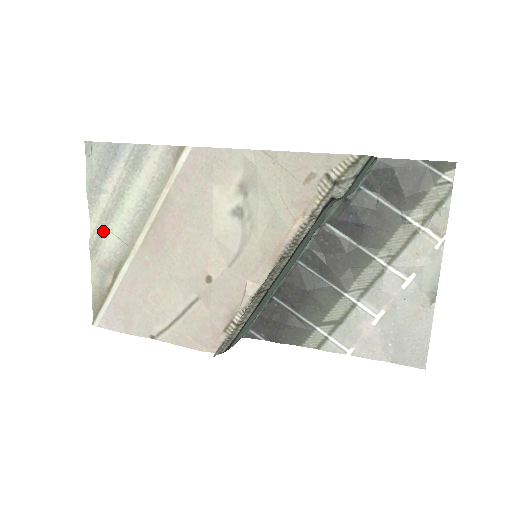
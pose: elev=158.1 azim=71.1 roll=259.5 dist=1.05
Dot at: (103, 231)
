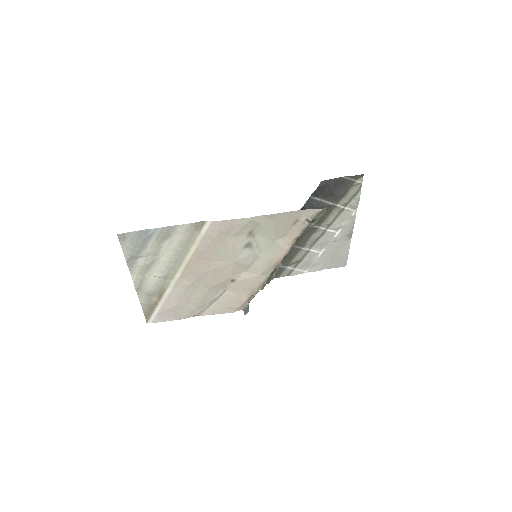
Dot at: (144, 277)
